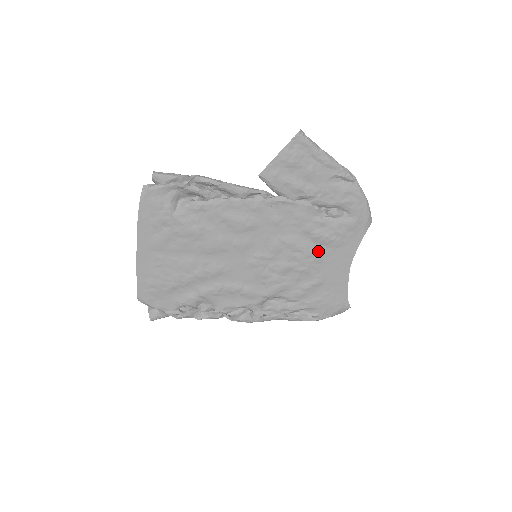
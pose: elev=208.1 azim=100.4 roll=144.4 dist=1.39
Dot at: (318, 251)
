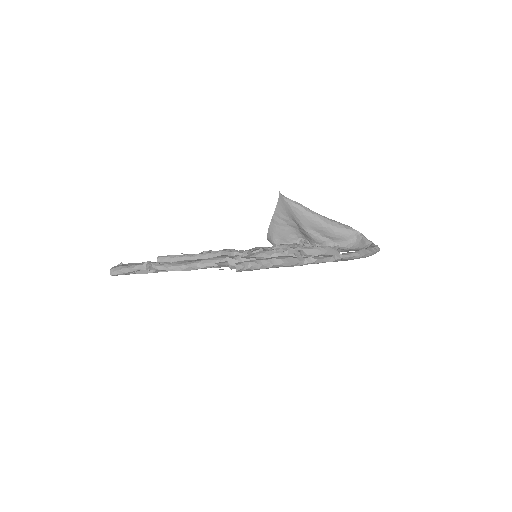
Dot at: occluded
